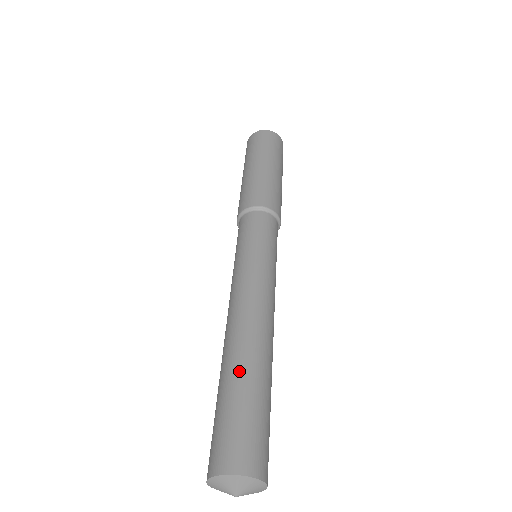
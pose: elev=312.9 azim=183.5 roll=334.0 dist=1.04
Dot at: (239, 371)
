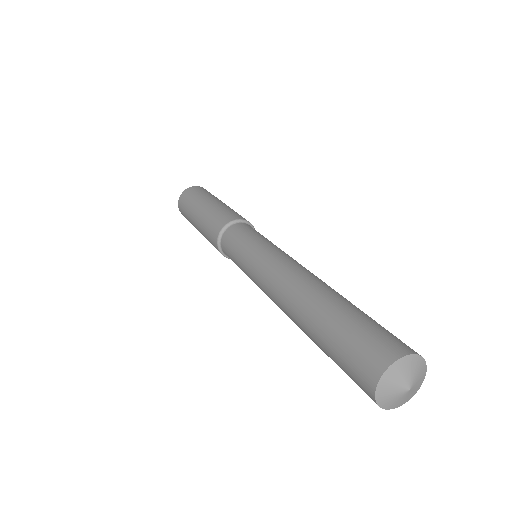
Dot at: occluded
